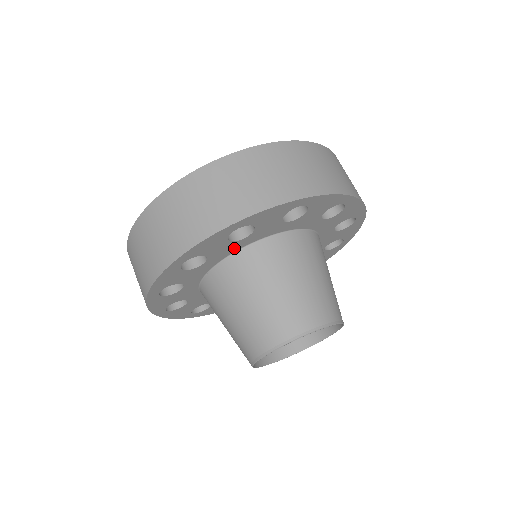
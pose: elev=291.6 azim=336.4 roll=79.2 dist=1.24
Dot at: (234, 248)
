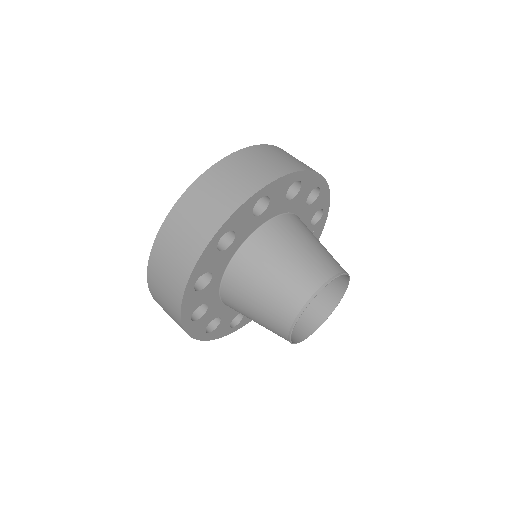
Dot at: (215, 285)
